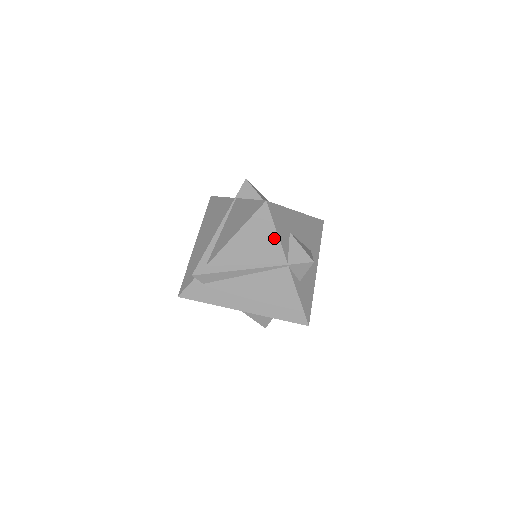
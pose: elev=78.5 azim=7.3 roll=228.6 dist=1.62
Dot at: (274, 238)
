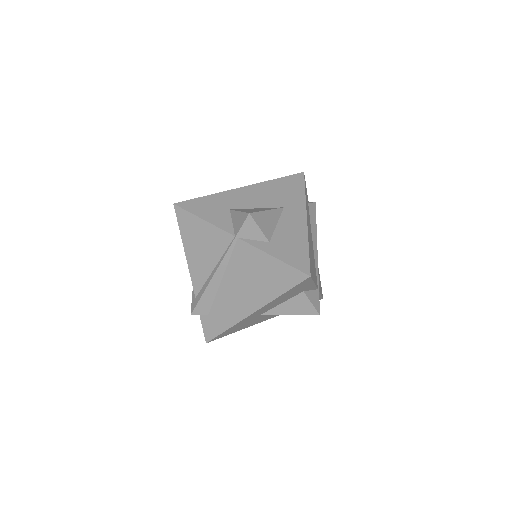
Dot at: (206, 226)
